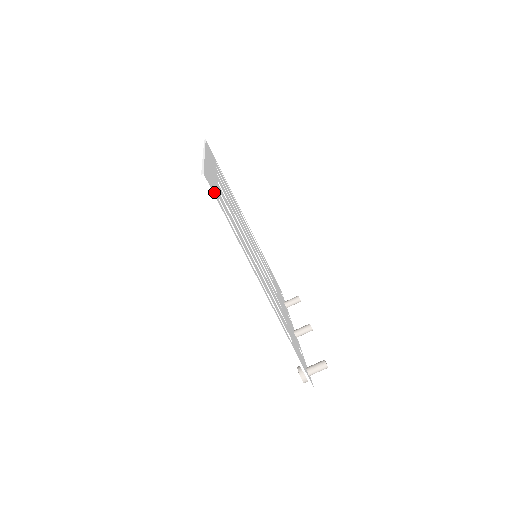
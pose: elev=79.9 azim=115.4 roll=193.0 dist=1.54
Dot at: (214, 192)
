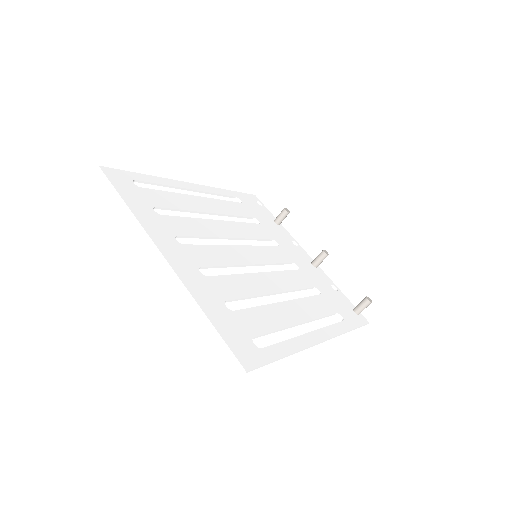
Dot at: (254, 355)
